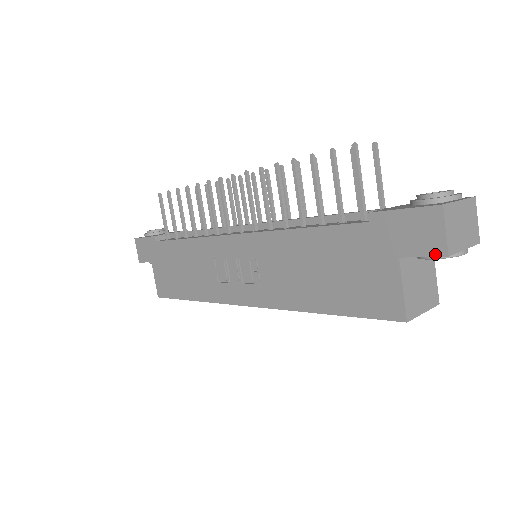
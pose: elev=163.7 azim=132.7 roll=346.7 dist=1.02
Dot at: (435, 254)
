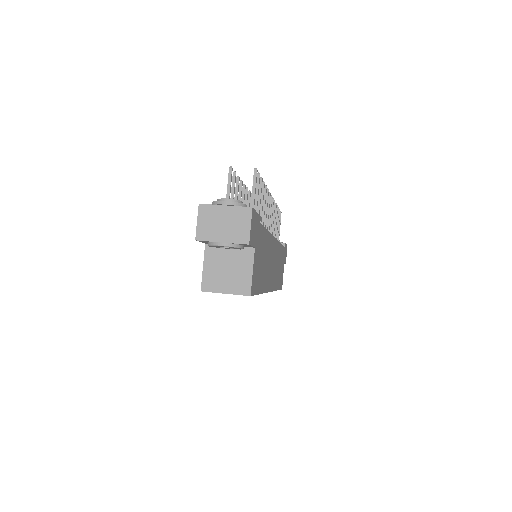
Dot at: occluded
